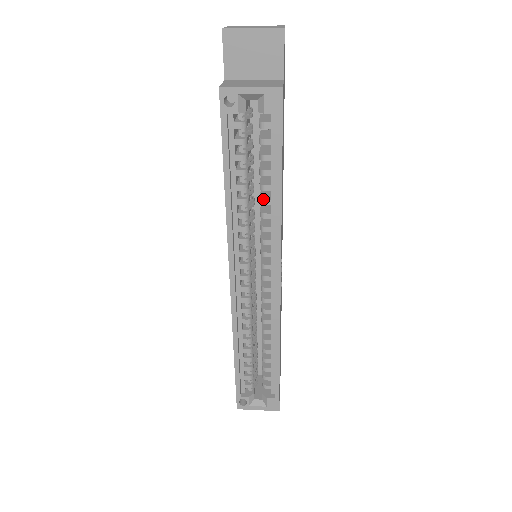
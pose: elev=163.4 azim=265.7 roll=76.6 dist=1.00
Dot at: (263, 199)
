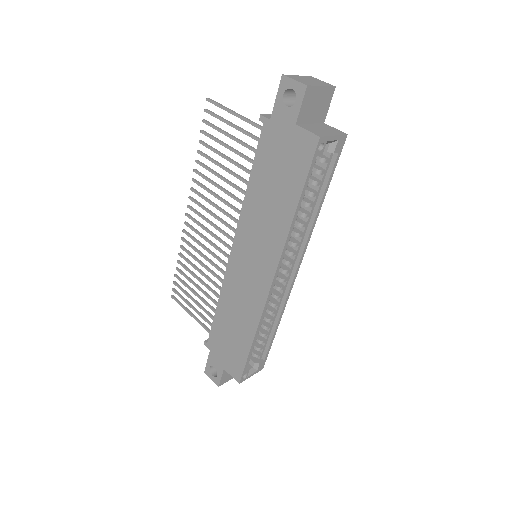
Dot at: (307, 213)
